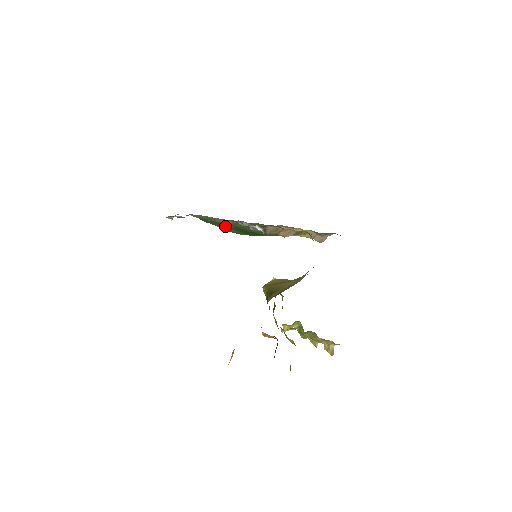
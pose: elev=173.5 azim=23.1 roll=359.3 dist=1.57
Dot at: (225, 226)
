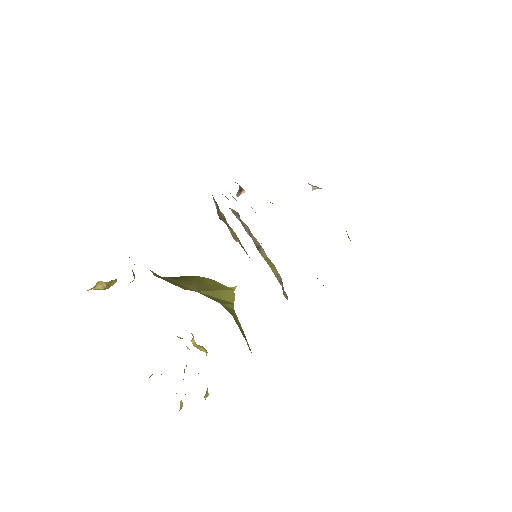
Dot at: (239, 190)
